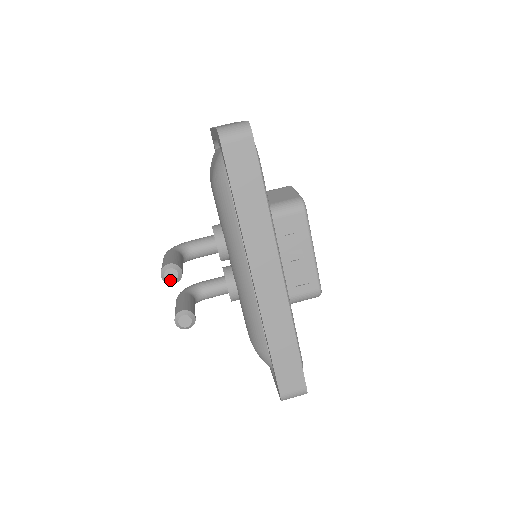
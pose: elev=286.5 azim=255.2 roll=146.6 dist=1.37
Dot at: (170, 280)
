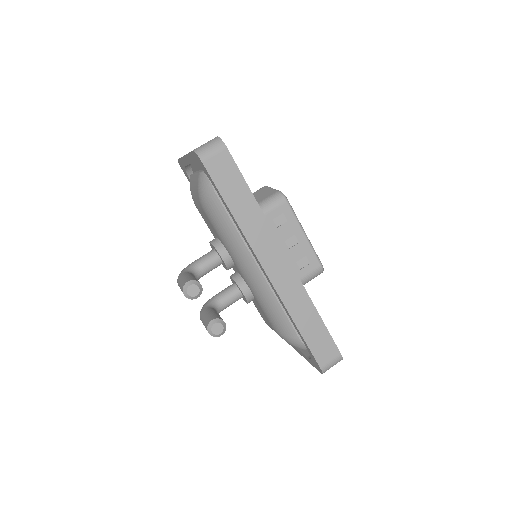
Dot at: (193, 296)
